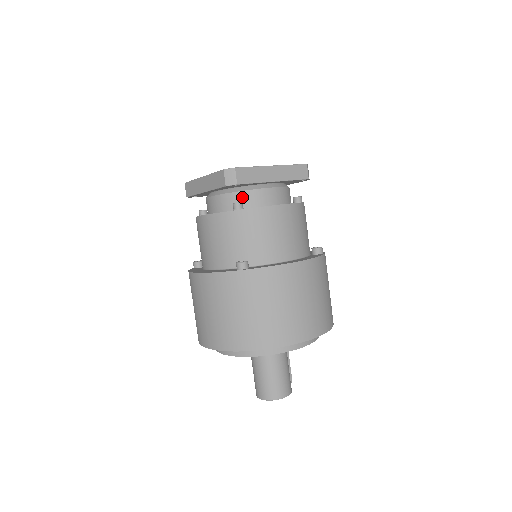
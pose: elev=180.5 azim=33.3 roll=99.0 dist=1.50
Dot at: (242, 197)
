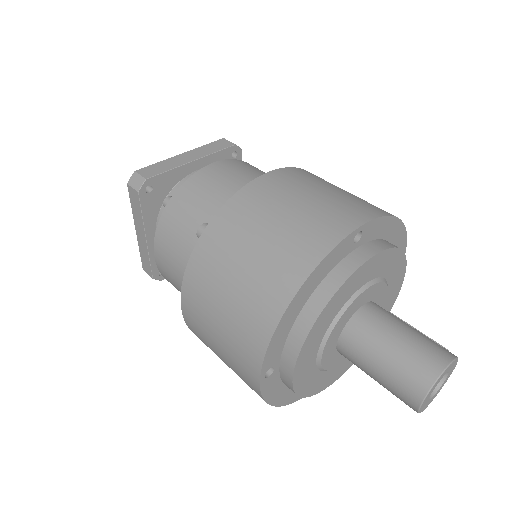
Dot at: occluded
